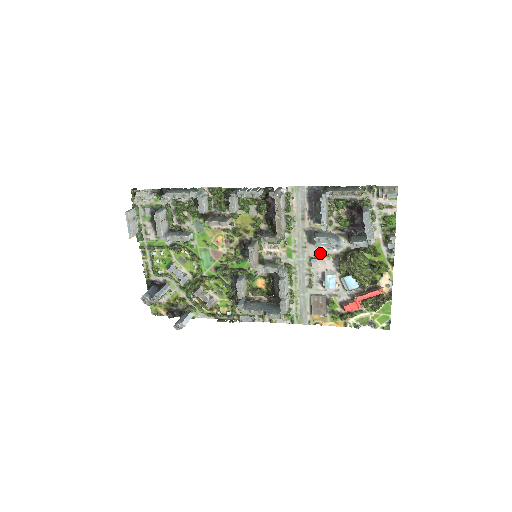
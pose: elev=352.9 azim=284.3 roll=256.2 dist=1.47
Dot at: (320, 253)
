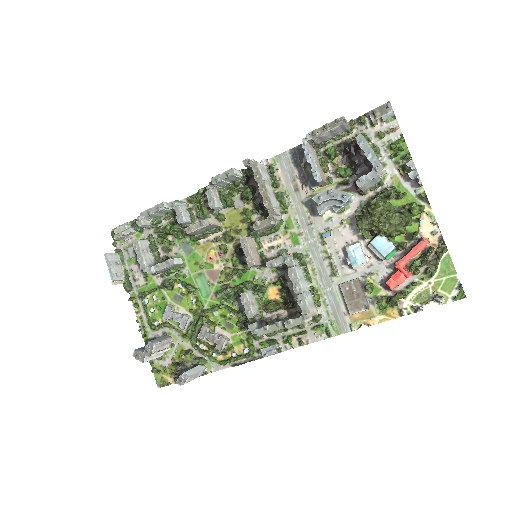
Dot at: (331, 224)
